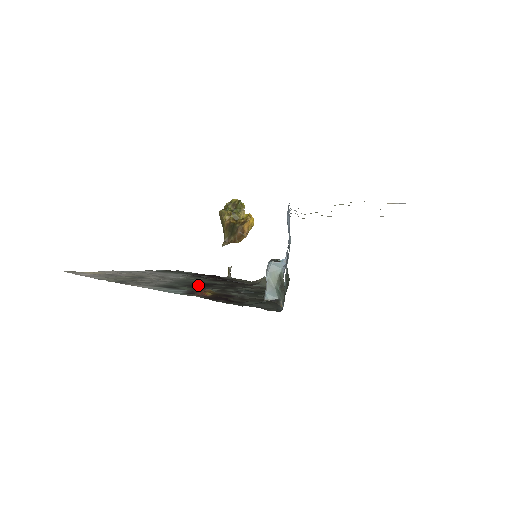
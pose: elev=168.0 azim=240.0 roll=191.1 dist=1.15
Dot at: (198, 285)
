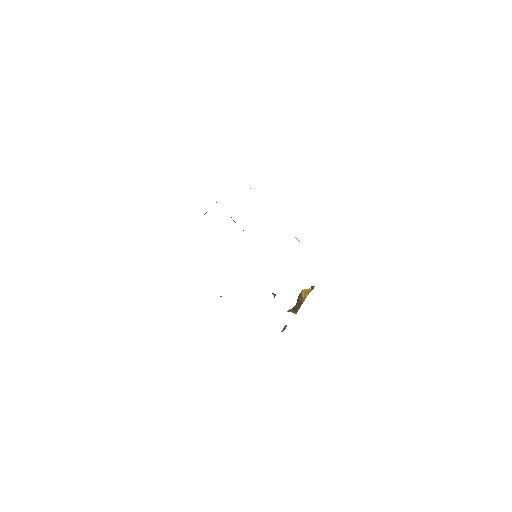
Dot at: occluded
